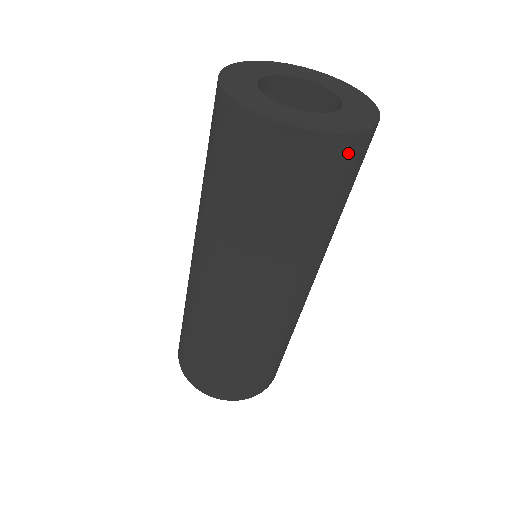
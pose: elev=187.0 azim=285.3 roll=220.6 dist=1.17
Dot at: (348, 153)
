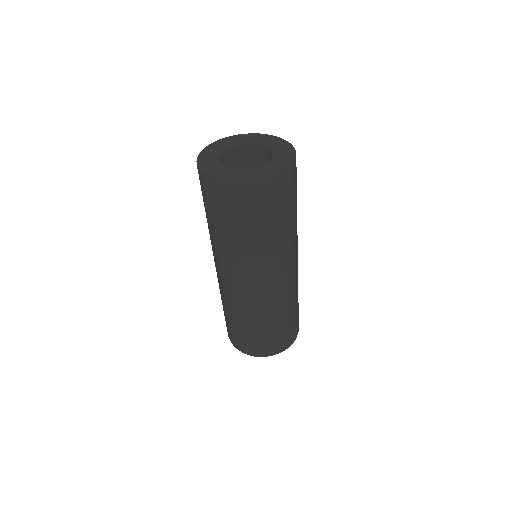
Dot at: (249, 195)
